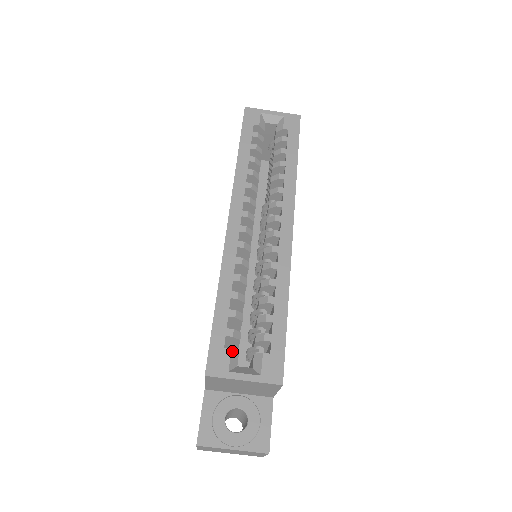
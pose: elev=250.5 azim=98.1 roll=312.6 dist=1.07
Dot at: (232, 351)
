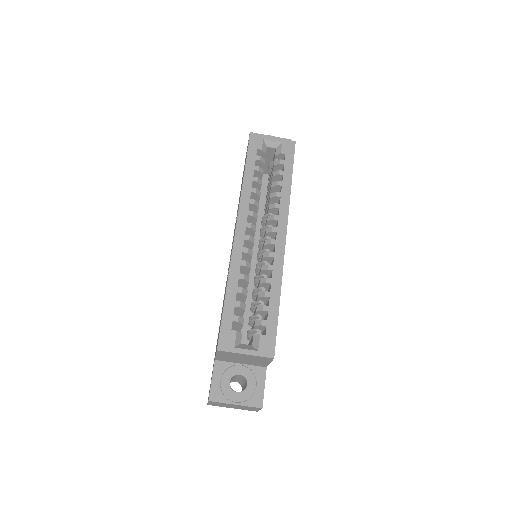
Dot at: (237, 332)
